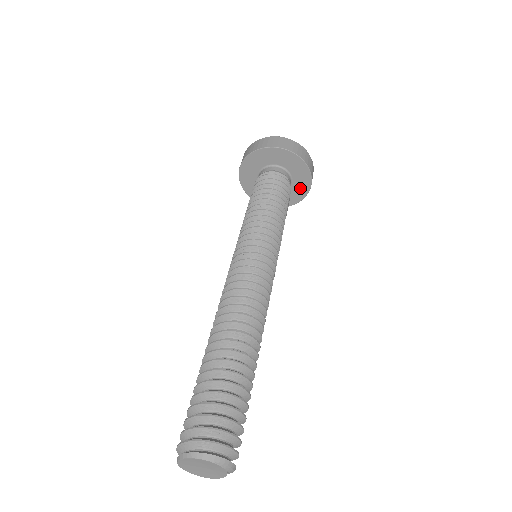
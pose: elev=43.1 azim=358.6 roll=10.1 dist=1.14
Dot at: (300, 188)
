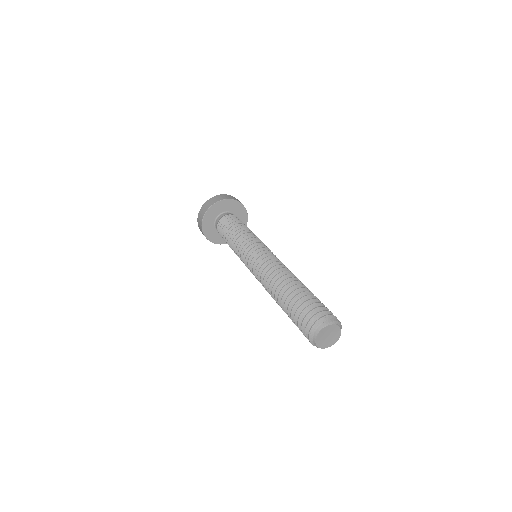
Dot at: (239, 211)
